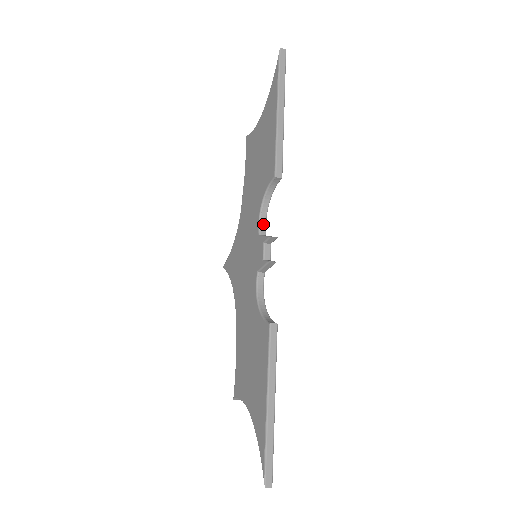
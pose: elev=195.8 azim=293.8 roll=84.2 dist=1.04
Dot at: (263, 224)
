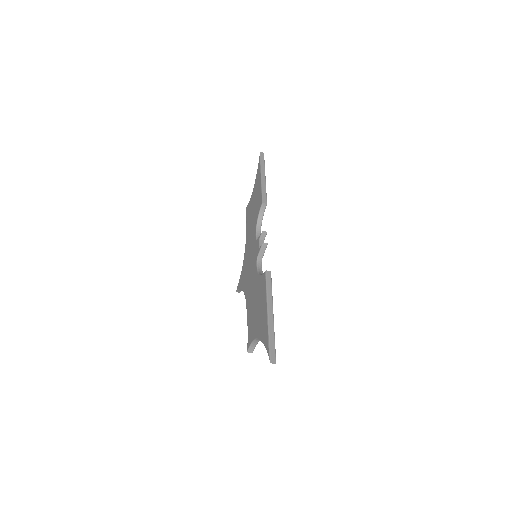
Dot at: occluded
